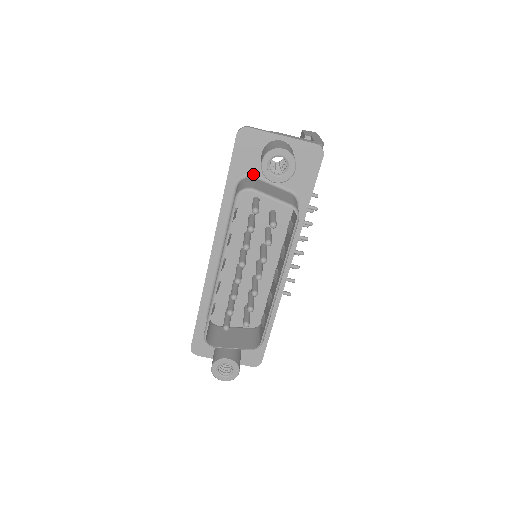
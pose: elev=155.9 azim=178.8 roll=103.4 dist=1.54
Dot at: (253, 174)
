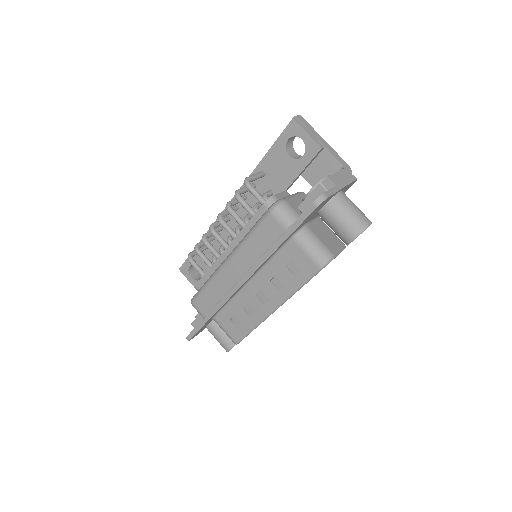
Dot at: (306, 223)
